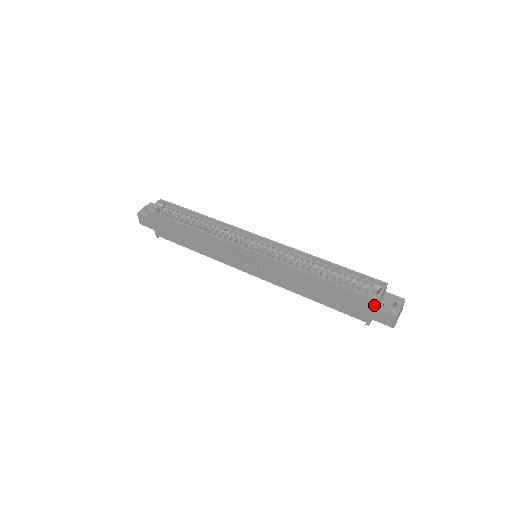
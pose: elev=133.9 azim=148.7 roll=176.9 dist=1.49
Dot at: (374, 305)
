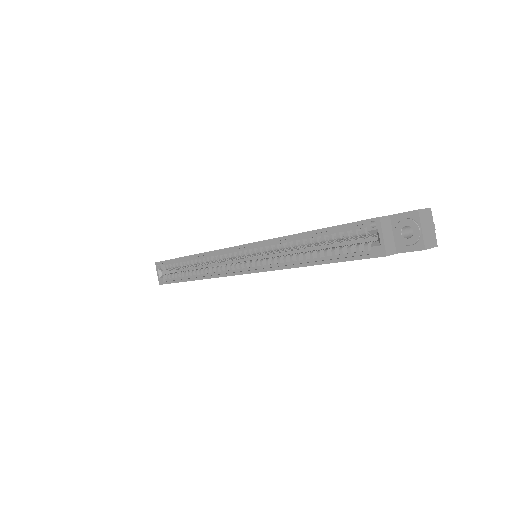
Dot at: (389, 255)
